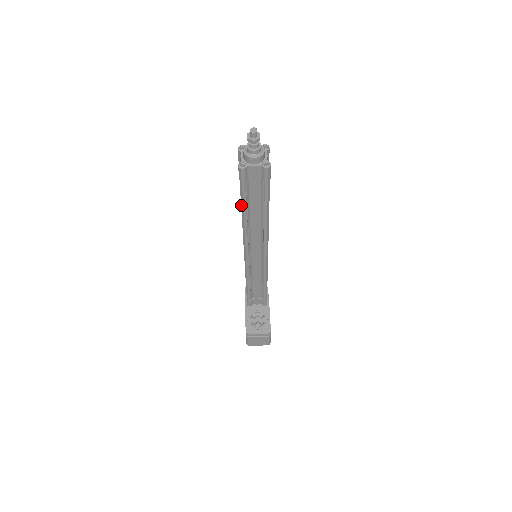
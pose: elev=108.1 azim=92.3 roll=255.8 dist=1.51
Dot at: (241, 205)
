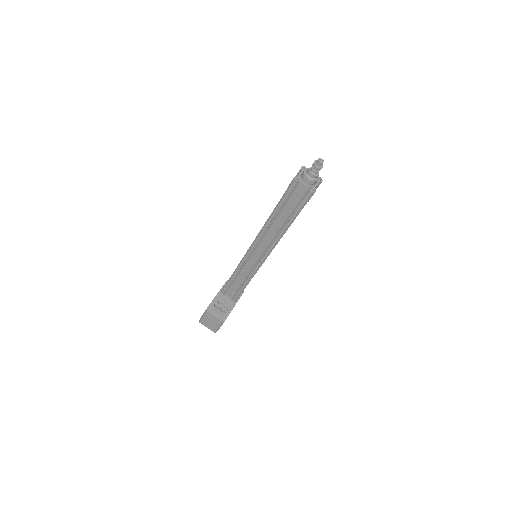
Dot at: (275, 207)
